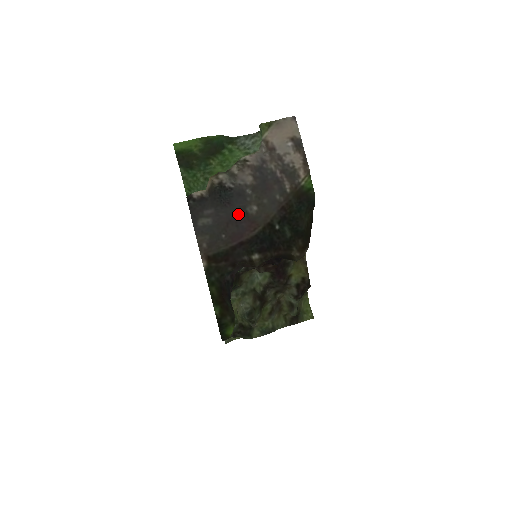
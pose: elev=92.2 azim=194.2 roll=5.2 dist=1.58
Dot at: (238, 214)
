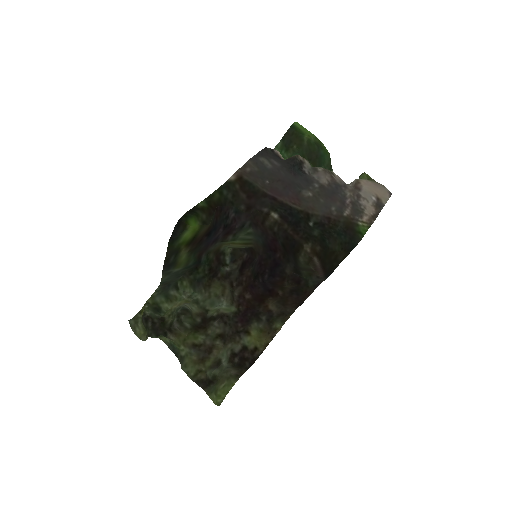
Dot at: (294, 185)
